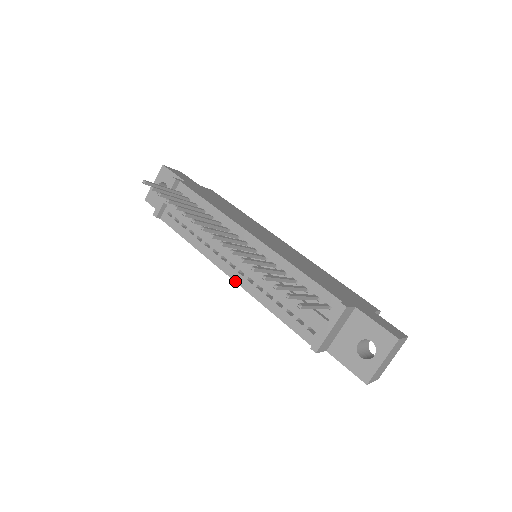
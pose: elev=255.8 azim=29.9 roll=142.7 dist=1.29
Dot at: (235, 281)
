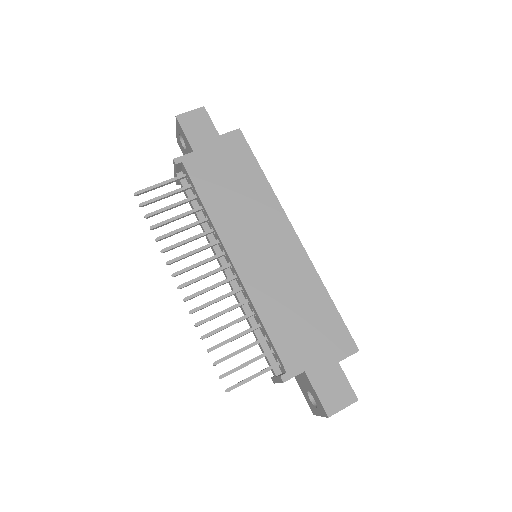
Dot at: occluded
